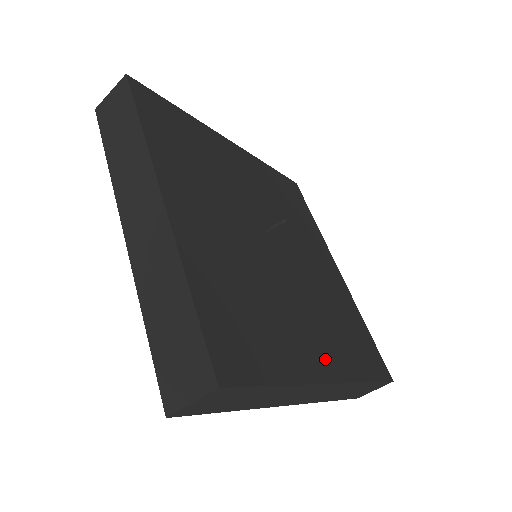
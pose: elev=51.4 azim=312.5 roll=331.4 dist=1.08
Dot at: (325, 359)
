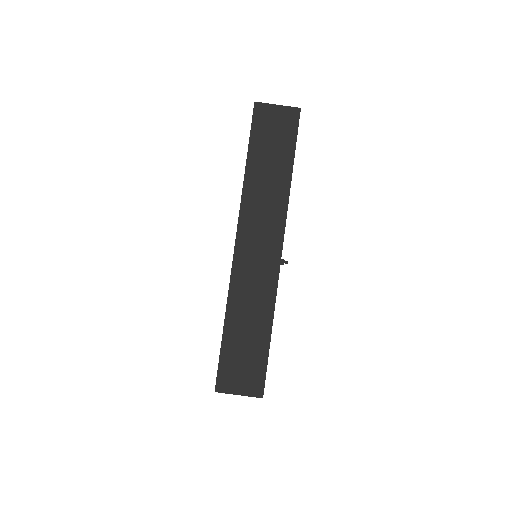
Dot at: occluded
